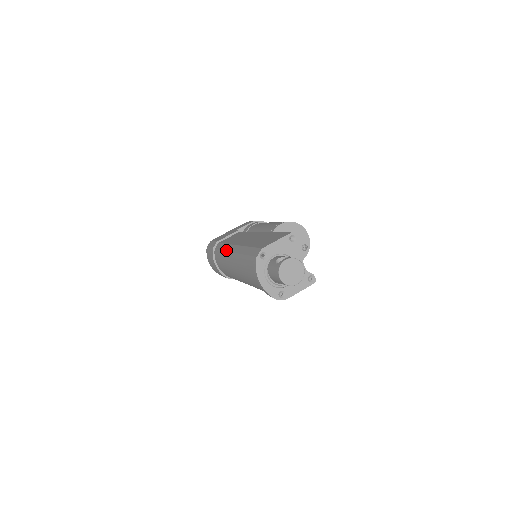
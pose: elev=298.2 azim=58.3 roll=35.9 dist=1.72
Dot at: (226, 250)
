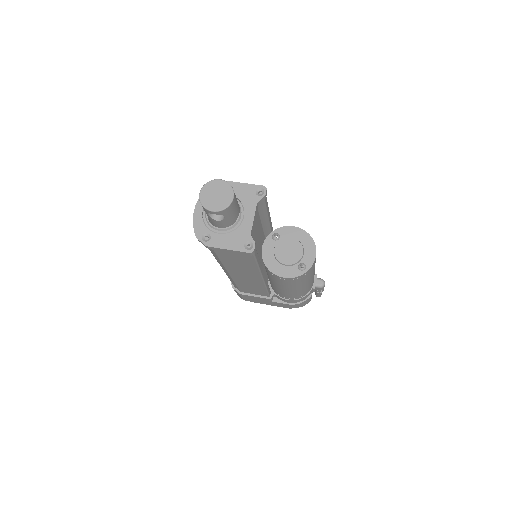
Dot at: occluded
